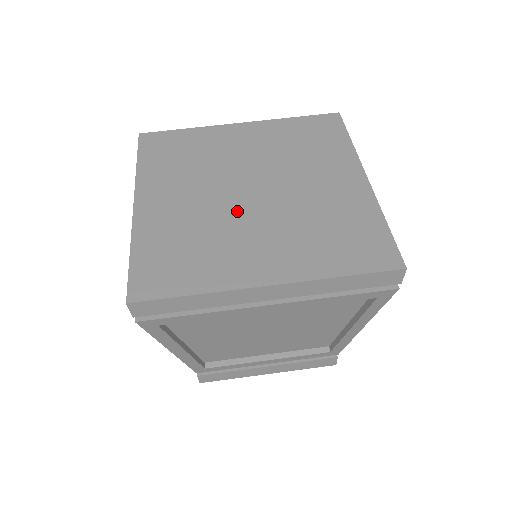
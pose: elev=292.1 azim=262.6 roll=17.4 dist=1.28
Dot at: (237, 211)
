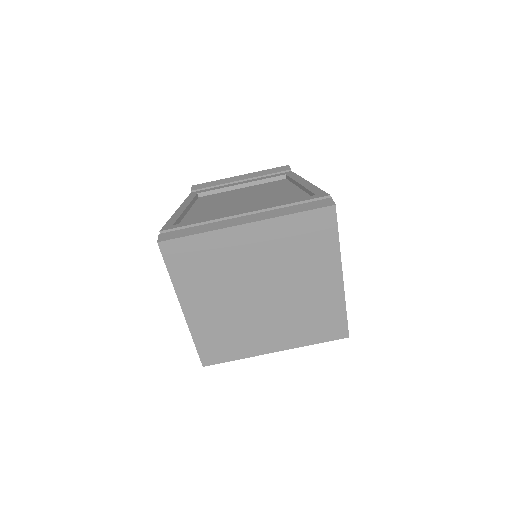
Dot at: (254, 311)
